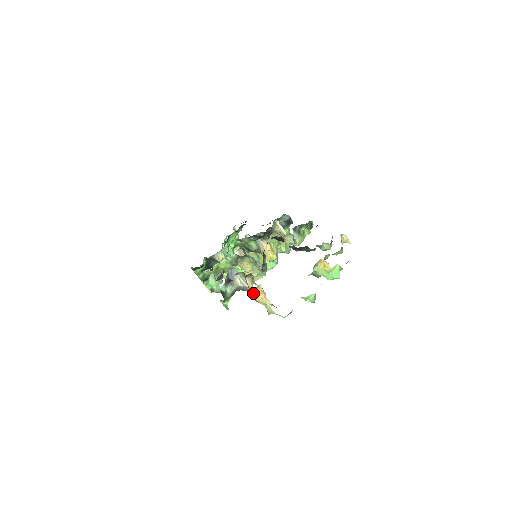
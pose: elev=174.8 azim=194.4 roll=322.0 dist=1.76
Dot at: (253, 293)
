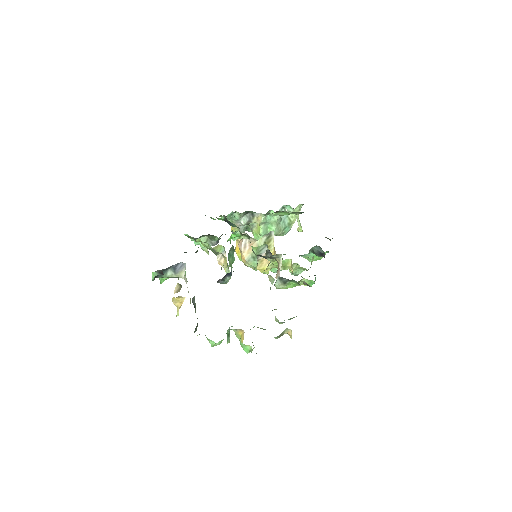
Dot at: (173, 297)
